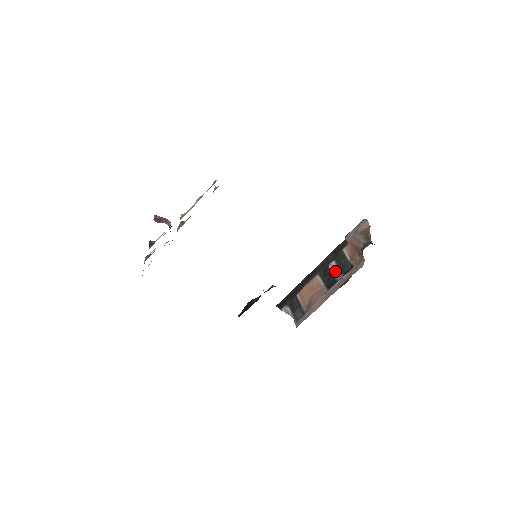
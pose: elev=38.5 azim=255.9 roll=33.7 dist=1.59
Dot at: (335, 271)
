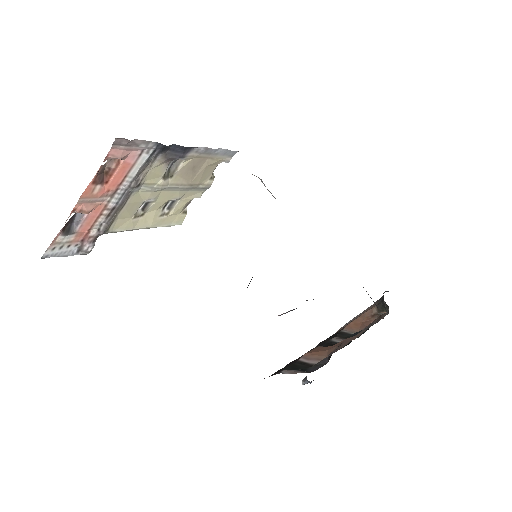
Dot at: occluded
